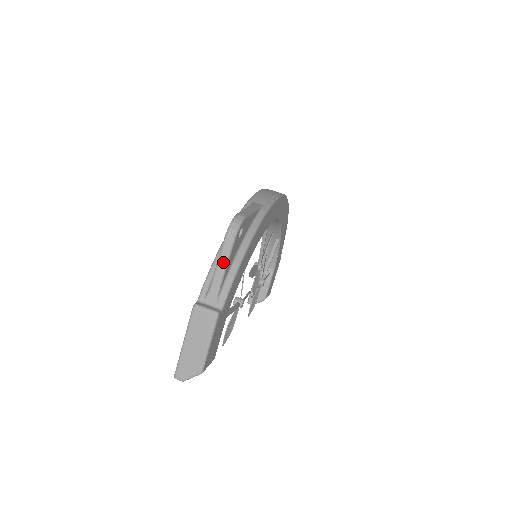
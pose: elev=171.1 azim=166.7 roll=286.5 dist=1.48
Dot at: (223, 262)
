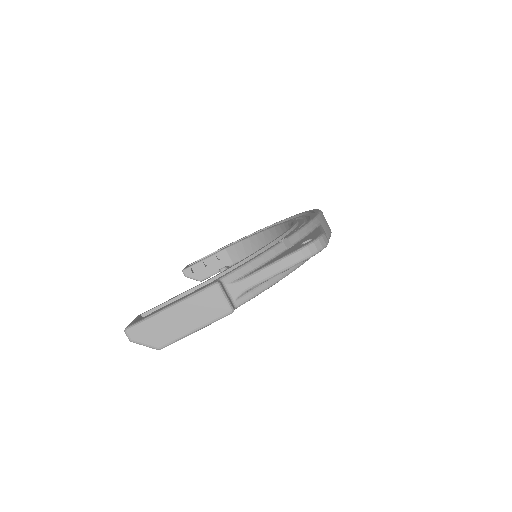
Dot at: (280, 268)
